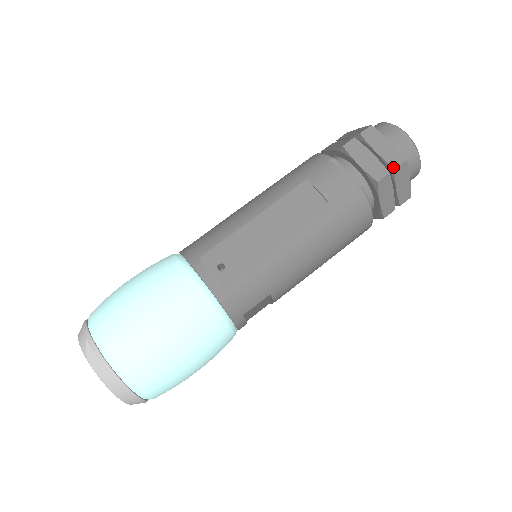
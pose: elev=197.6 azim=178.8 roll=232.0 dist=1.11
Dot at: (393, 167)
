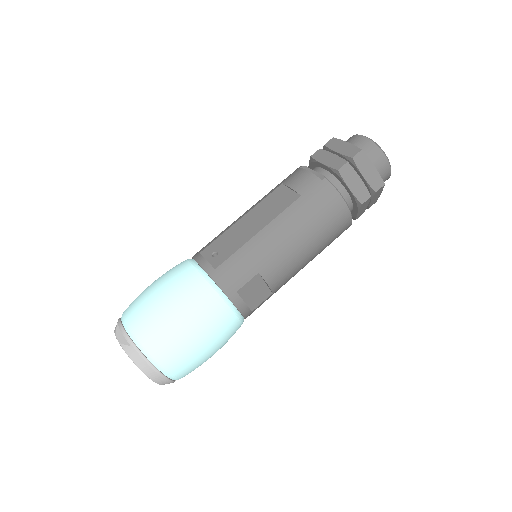
Dot at: (350, 157)
